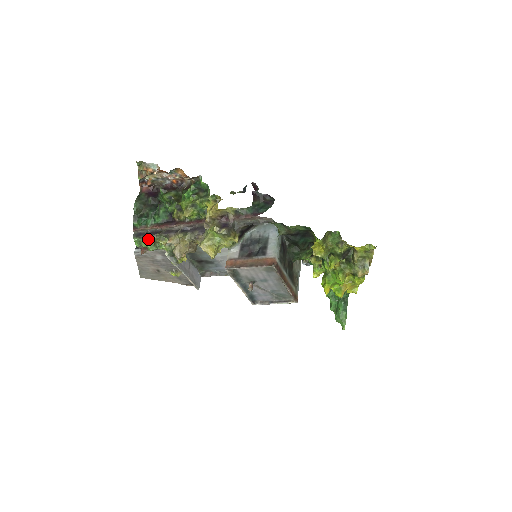
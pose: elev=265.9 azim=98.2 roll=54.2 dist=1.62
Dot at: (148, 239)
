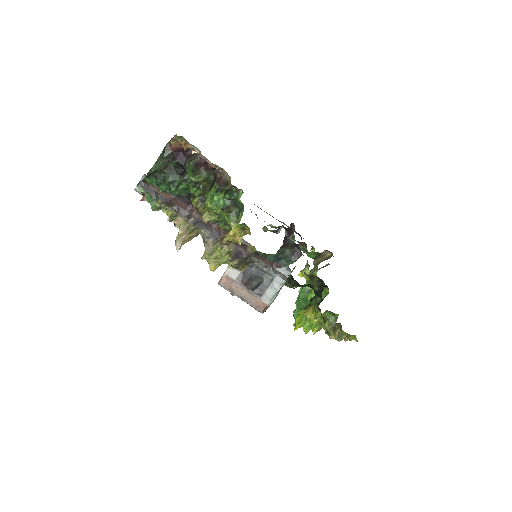
Dot at: (154, 202)
